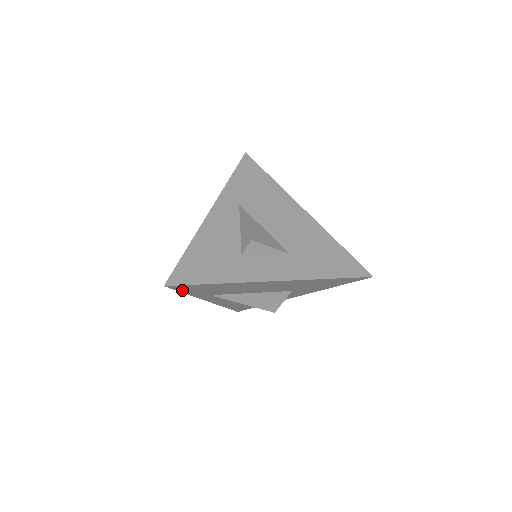
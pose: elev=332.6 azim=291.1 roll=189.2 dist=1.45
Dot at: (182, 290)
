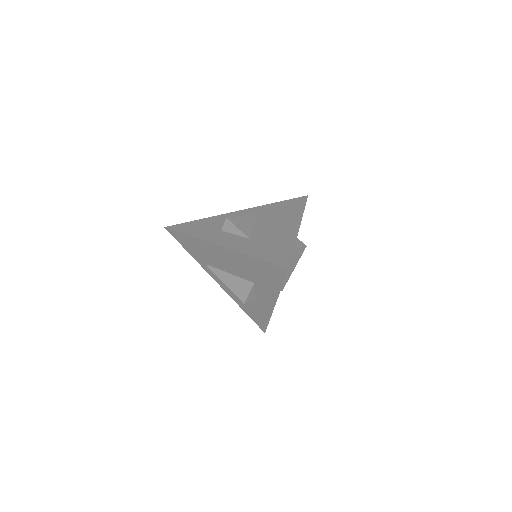
Dot at: (181, 242)
